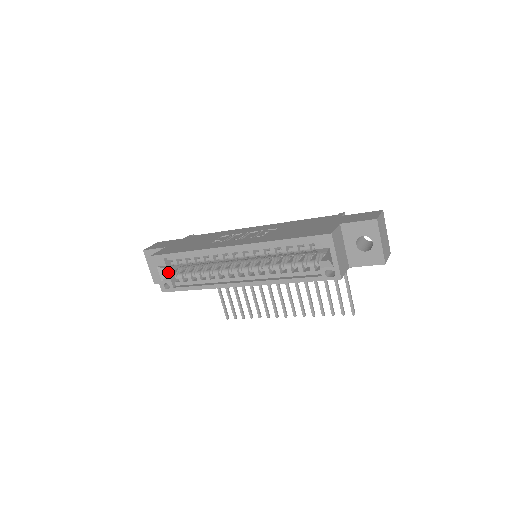
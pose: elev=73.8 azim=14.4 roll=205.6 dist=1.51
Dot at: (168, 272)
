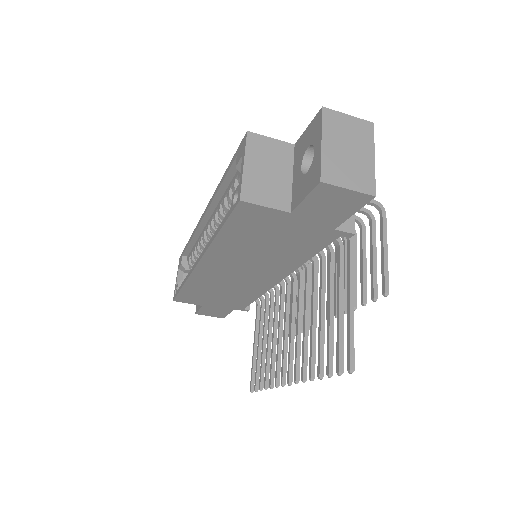
Dot at: occluded
